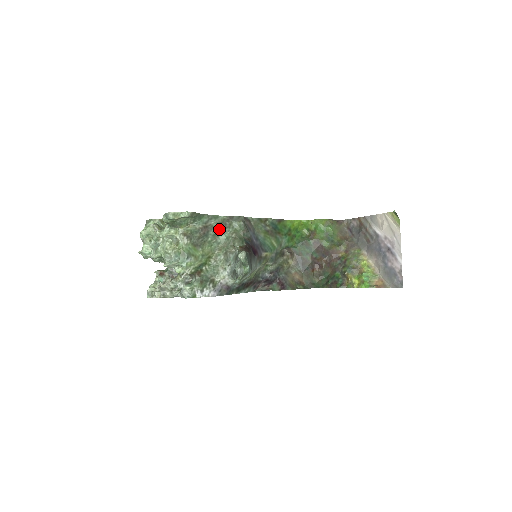
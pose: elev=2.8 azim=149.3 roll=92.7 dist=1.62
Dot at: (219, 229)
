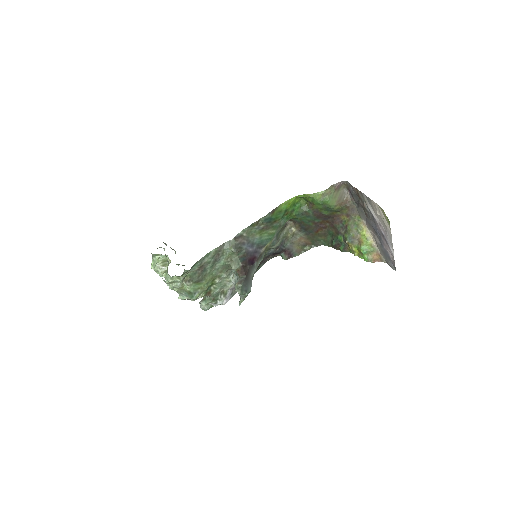
Dot at: (214, 261)
